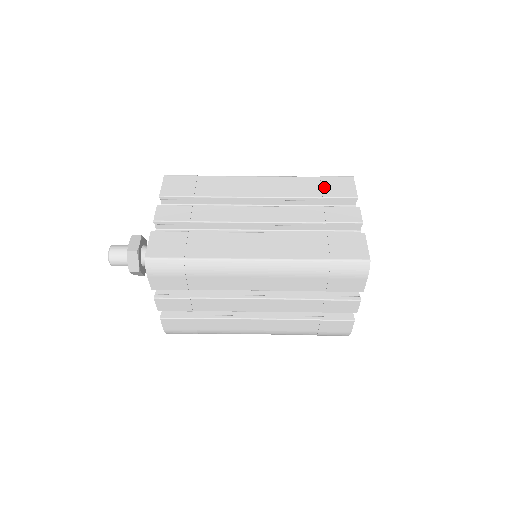
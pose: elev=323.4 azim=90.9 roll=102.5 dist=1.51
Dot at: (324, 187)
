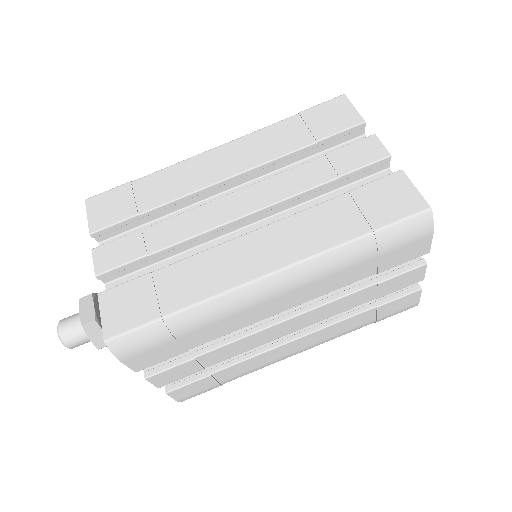
Dot at: (312, 126)
